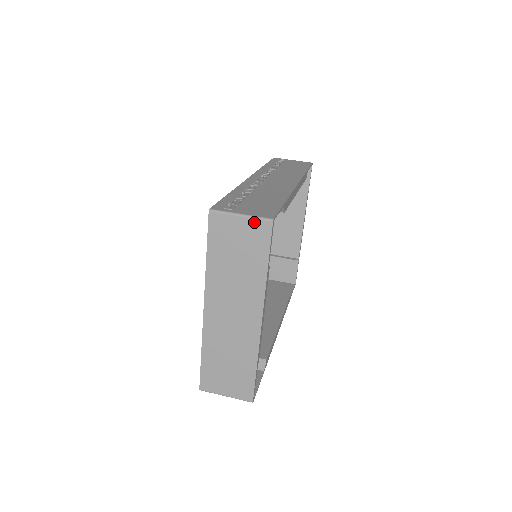
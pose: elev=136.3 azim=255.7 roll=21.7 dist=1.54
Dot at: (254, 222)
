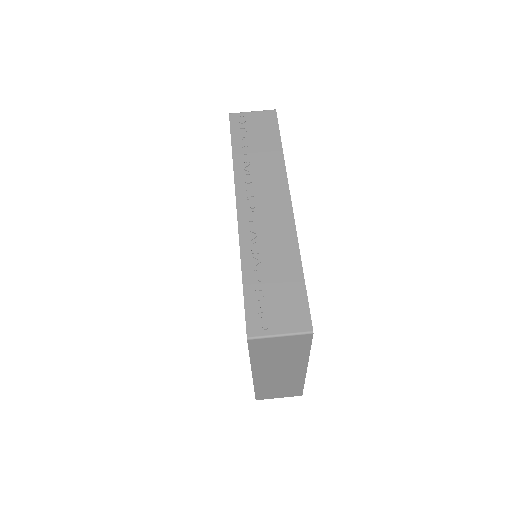
Dot at: (294, 337)
